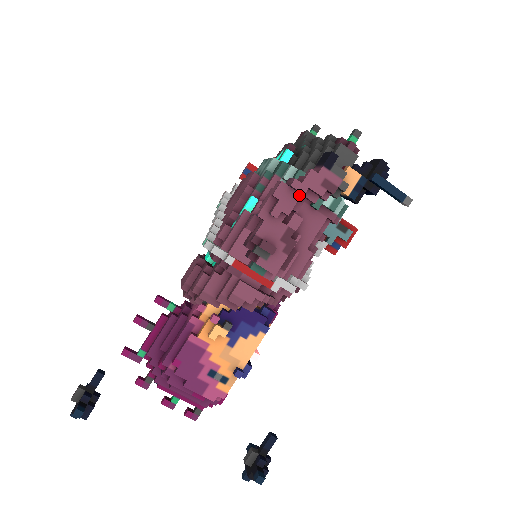
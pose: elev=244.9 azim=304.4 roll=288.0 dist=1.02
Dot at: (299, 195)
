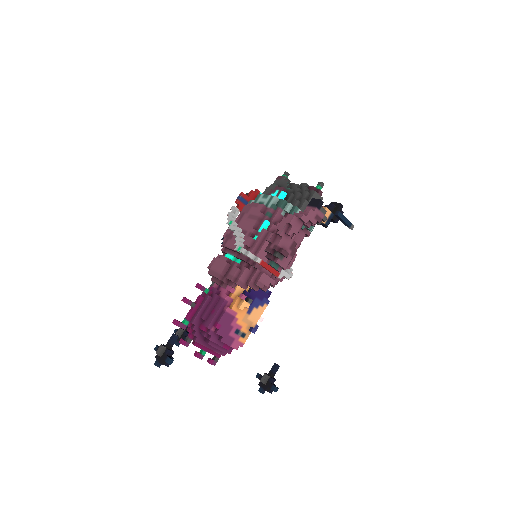
Dot at: (302, 223)
